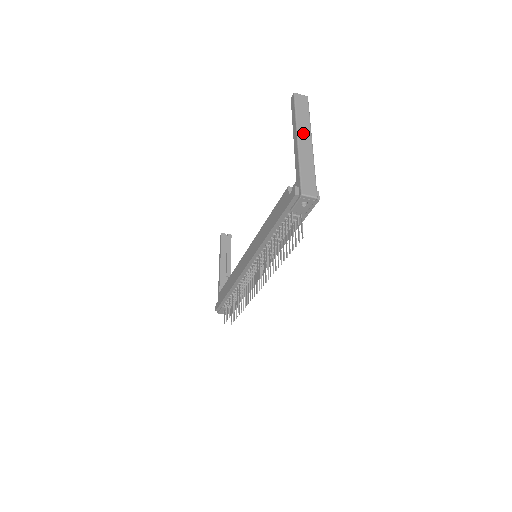
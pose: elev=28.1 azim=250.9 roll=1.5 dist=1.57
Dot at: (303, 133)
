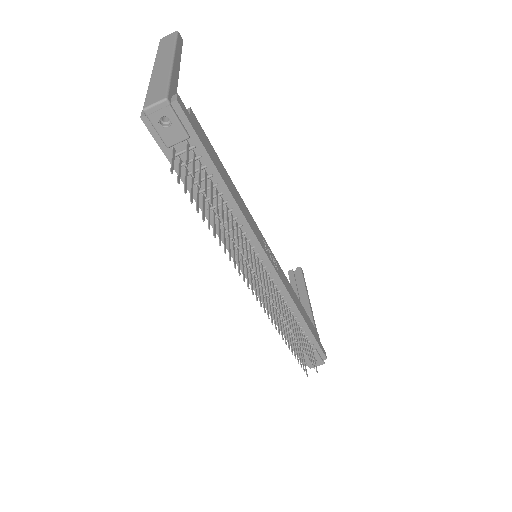
Dot at: (161, 59)
